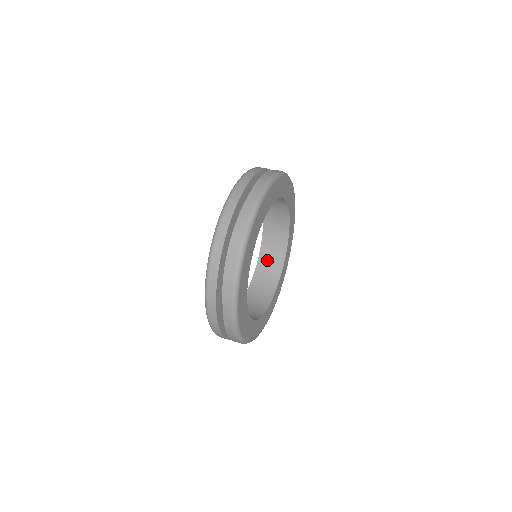
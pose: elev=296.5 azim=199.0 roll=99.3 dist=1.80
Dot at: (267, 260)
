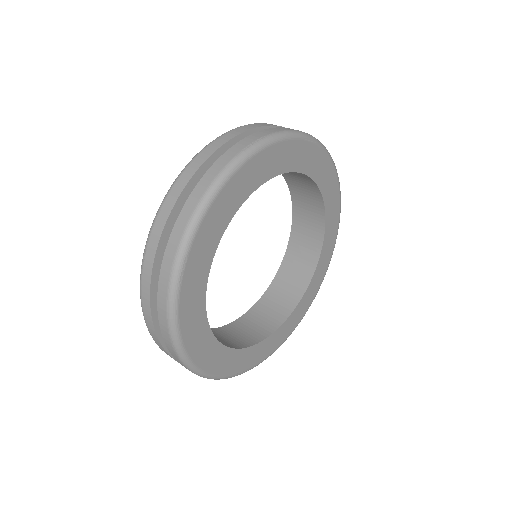
Dot at: (267, 307)
